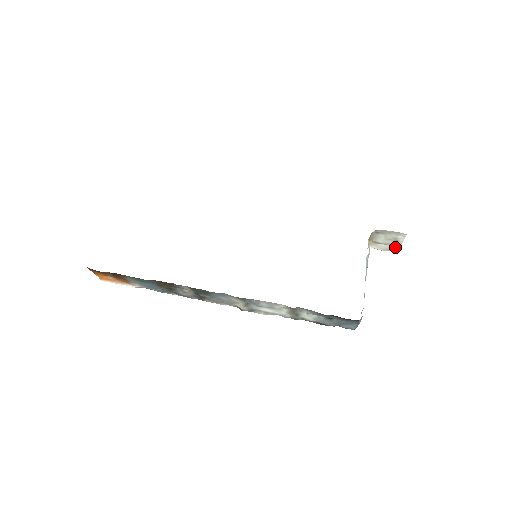
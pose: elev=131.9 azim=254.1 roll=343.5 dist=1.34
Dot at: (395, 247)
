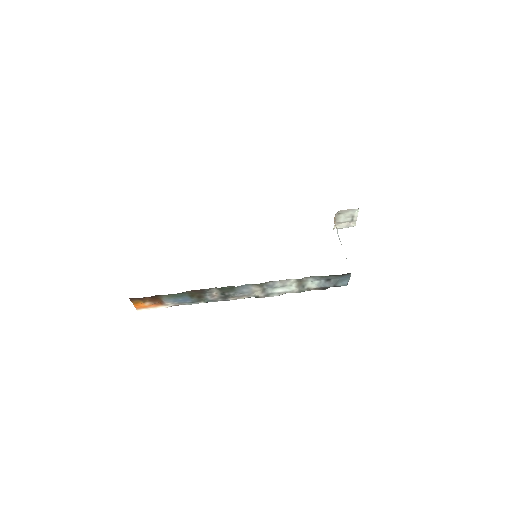
Dot at: (352, 223)
